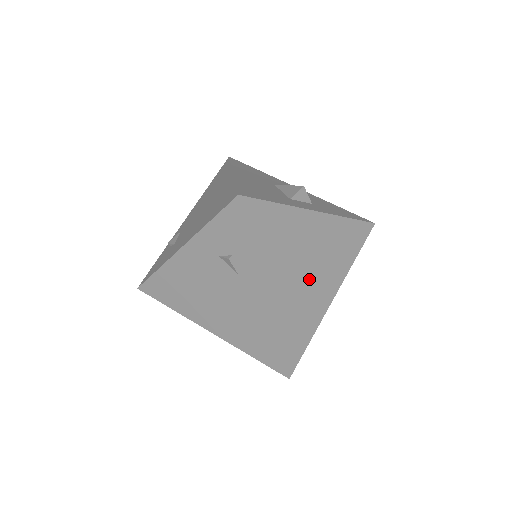
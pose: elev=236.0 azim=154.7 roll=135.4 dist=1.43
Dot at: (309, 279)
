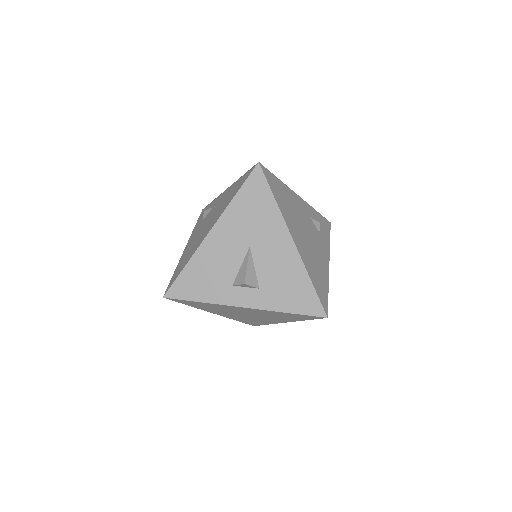
Dot at: (252, 316)
